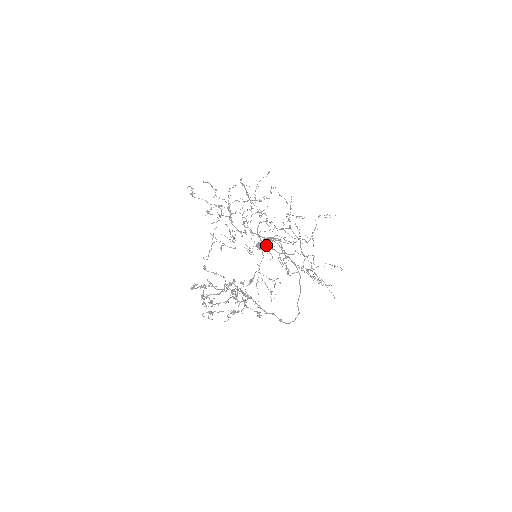
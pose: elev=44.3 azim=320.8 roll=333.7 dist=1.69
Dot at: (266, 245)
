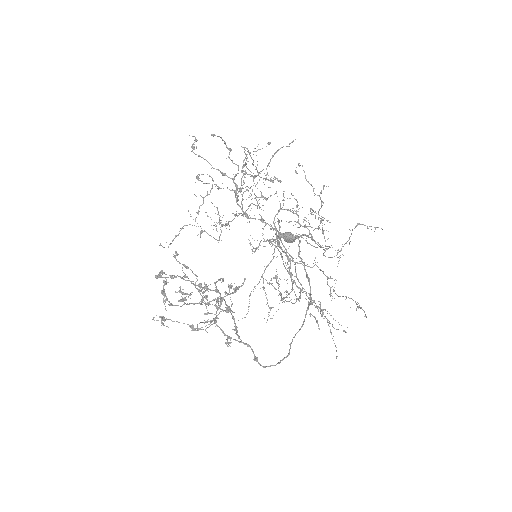
Dot at: (277, 244)
